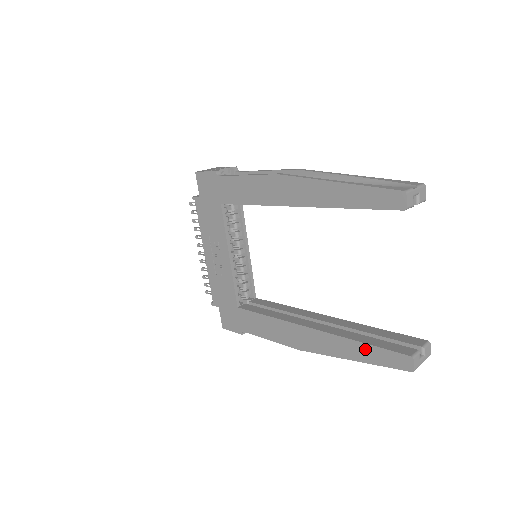
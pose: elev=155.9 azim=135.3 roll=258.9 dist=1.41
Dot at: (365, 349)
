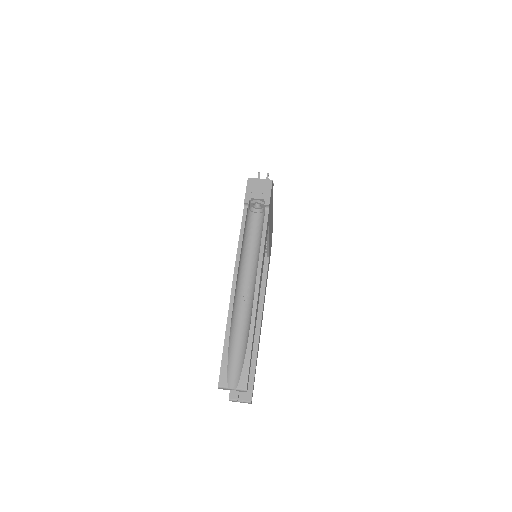
Dot at: occluded
